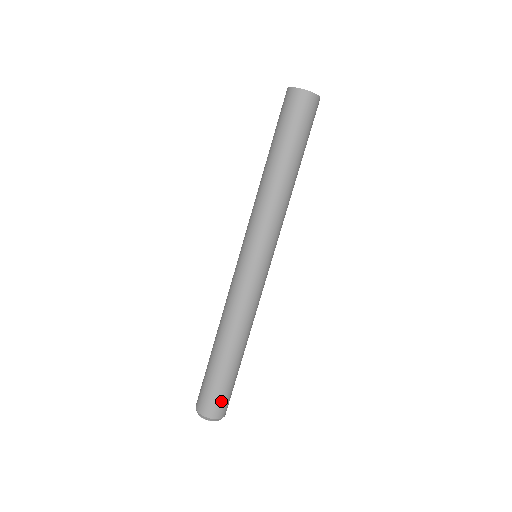
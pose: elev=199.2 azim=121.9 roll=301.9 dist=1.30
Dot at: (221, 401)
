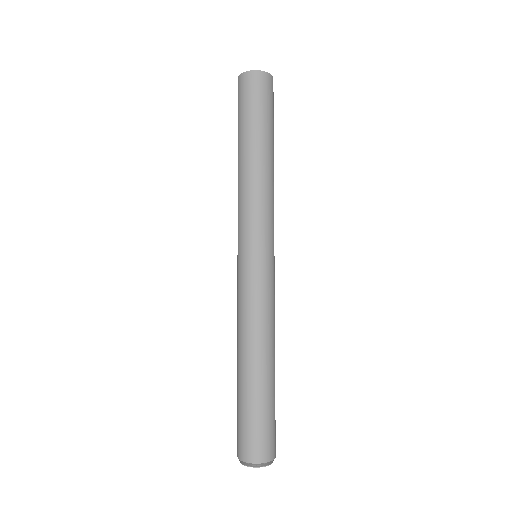
Dot at: (255, 438)
